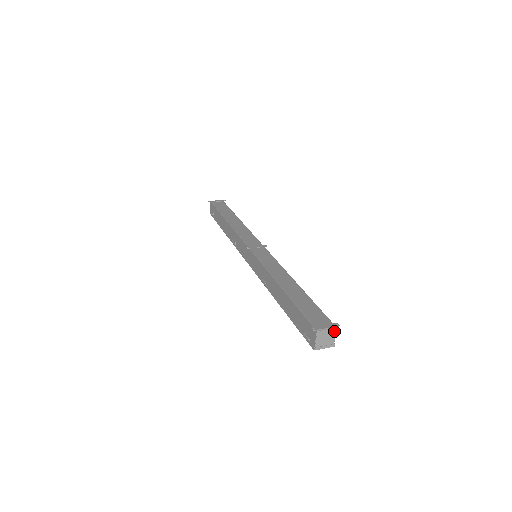
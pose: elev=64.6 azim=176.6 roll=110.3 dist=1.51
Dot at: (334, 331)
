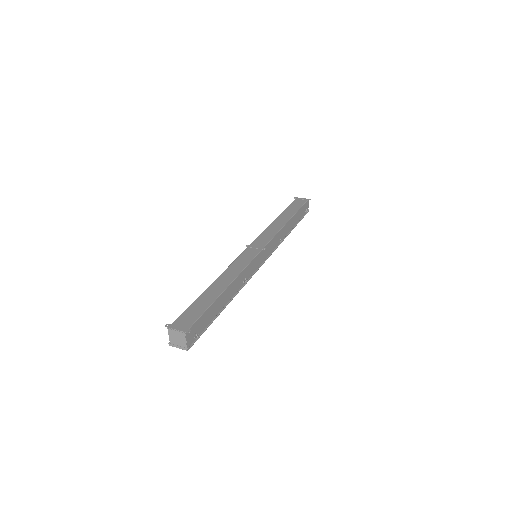
Dot at: (184, 335)
